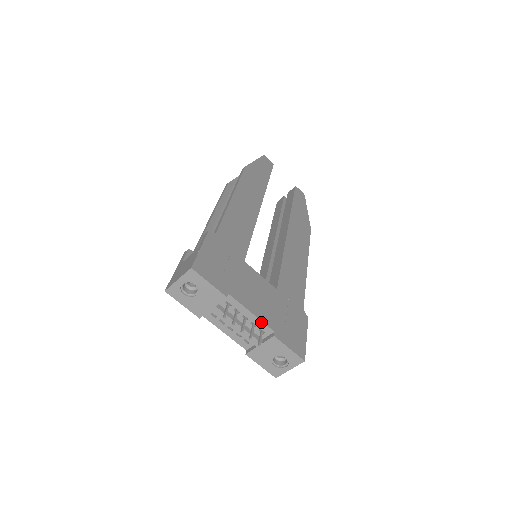
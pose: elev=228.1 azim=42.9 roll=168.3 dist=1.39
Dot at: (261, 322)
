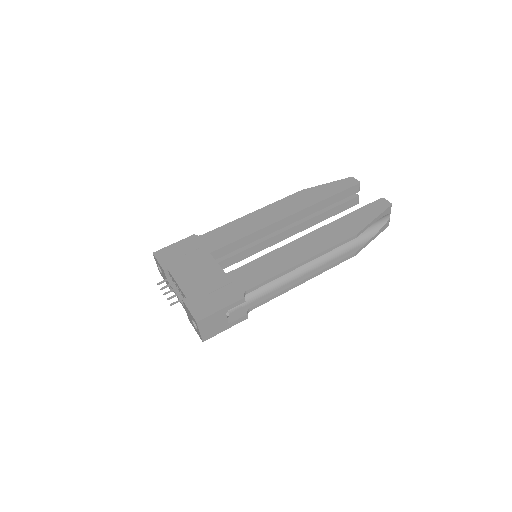
Dot at: (181, 290)
